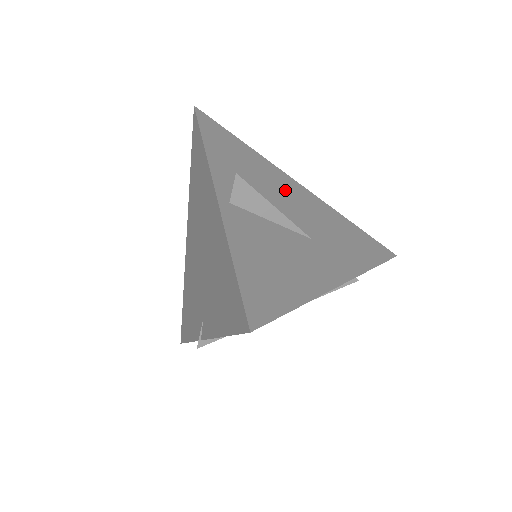
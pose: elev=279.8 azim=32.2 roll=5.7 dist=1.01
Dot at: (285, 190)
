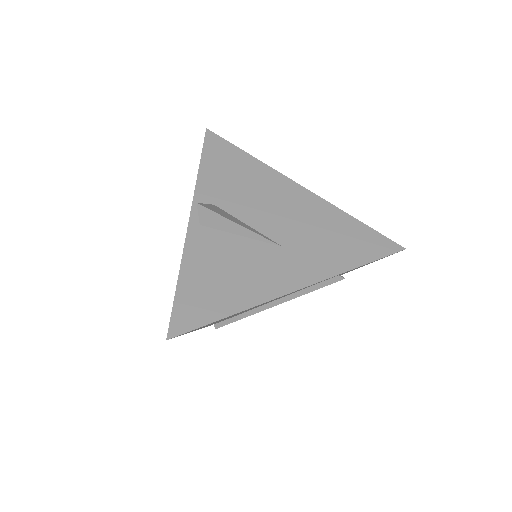
Dot at: (276, 197)
